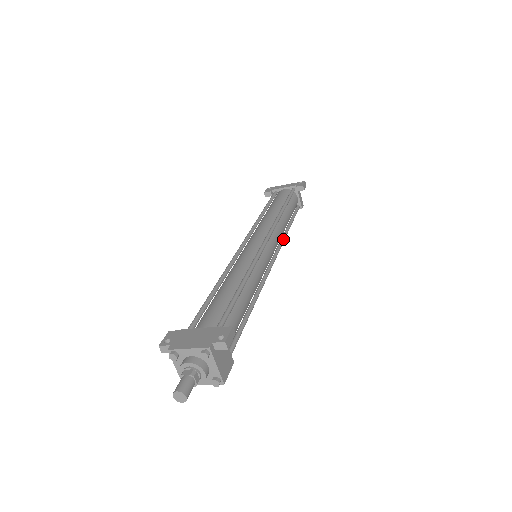
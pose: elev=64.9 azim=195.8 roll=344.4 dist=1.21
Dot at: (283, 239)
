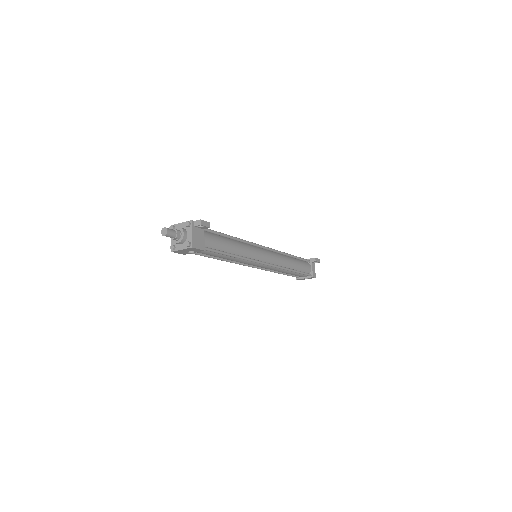
Dot at: (283, 267)
